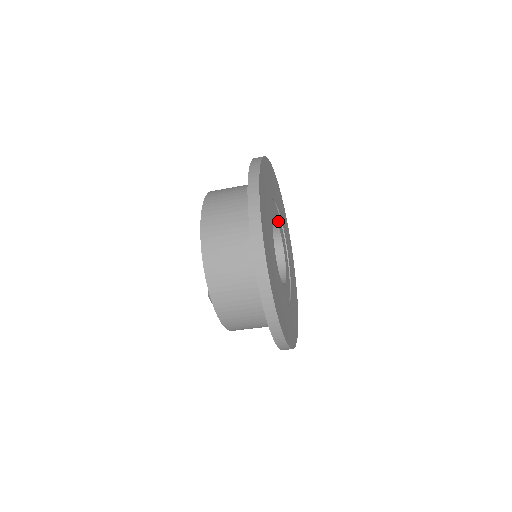
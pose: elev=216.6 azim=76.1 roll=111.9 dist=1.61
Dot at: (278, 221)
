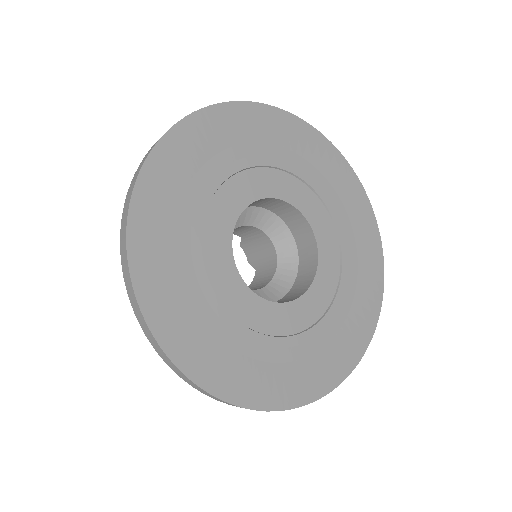
Dot at: (269, 187)
